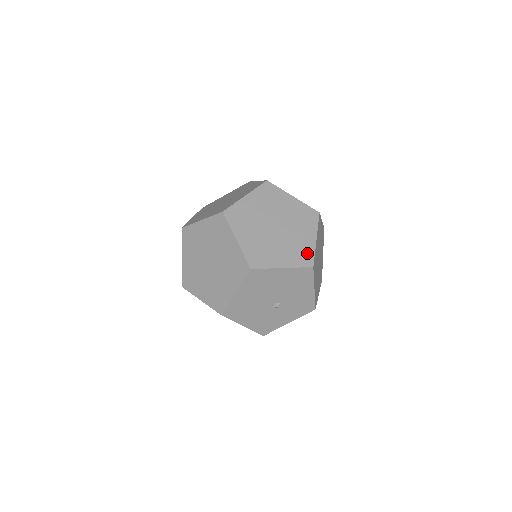
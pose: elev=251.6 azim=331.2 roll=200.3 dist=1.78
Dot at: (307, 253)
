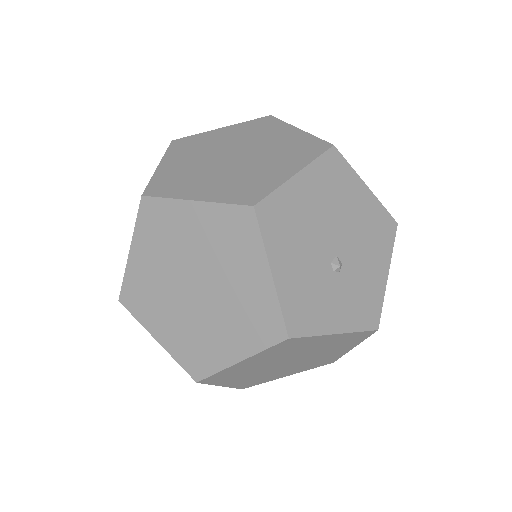
Dot at: occluded
